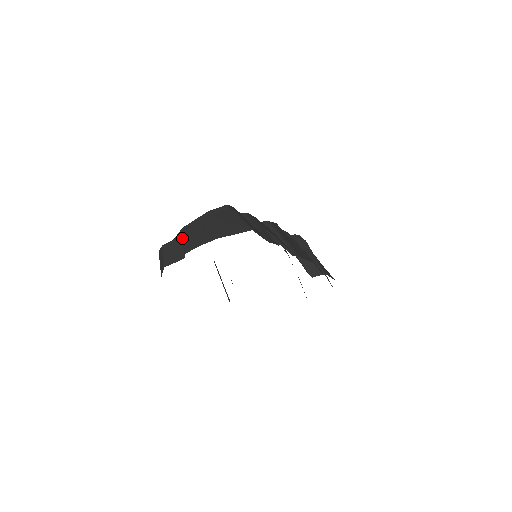
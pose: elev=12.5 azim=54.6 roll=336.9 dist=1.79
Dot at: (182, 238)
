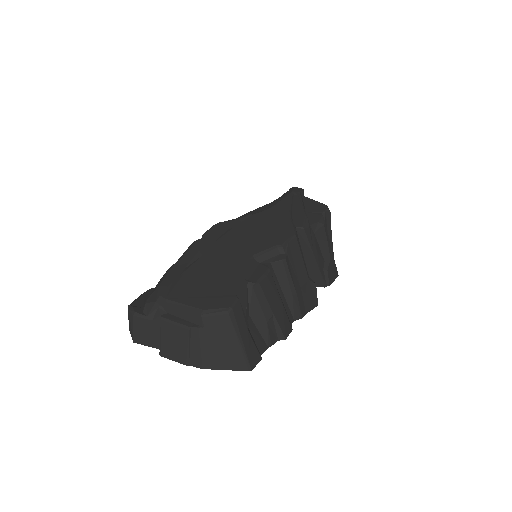
Dot at: (160, 329)
